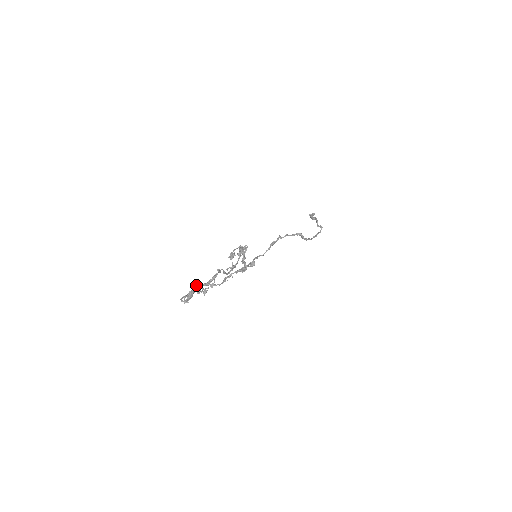
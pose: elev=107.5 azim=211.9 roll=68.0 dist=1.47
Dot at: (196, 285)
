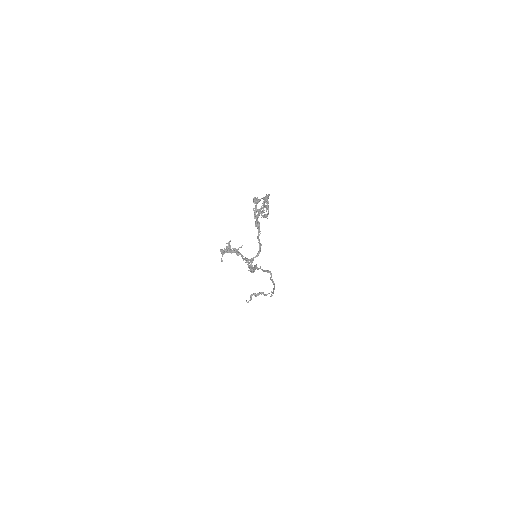
Dot at: occluded
